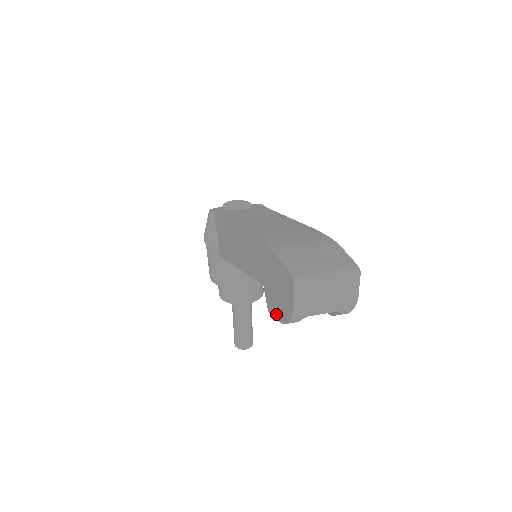
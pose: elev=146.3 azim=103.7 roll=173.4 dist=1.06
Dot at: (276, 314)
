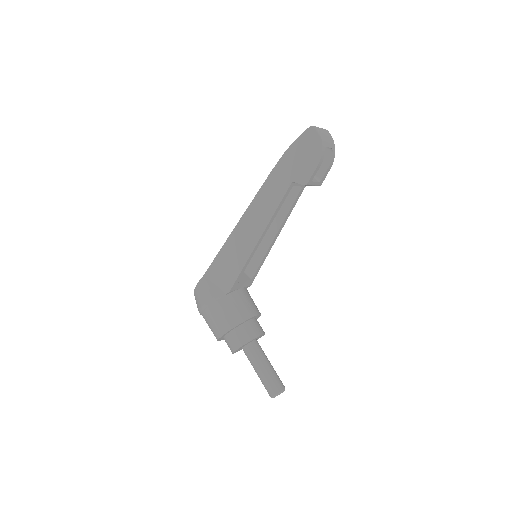
Dot at: (312, 169)
